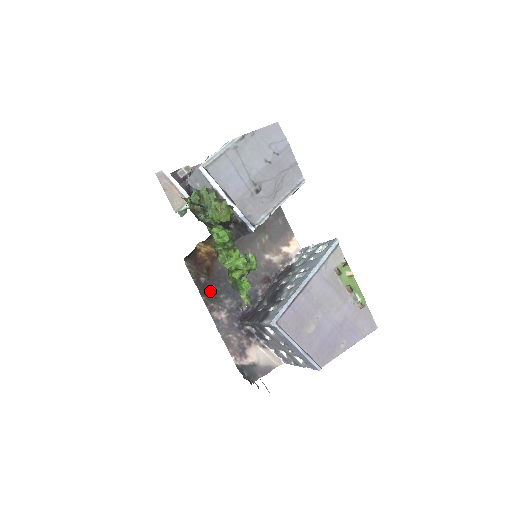
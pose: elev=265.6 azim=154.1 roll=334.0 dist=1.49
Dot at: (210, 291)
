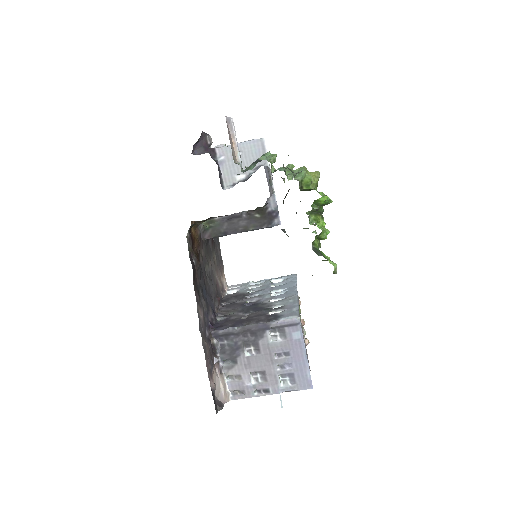
Dot at: (196, 280)
